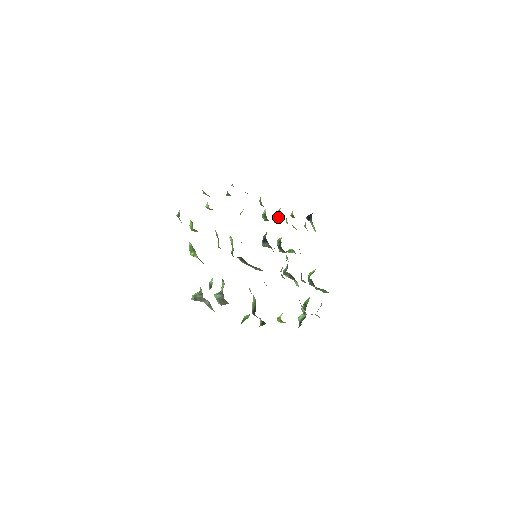
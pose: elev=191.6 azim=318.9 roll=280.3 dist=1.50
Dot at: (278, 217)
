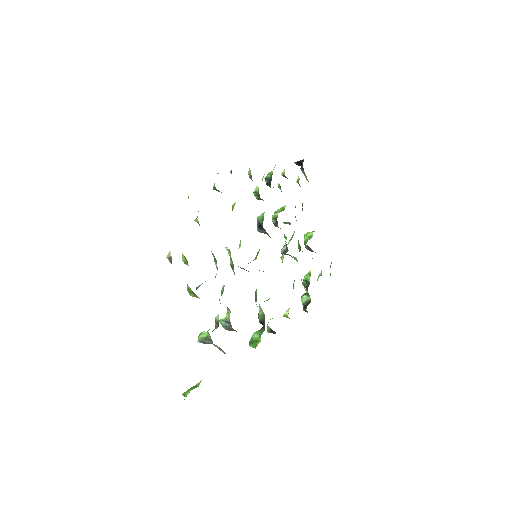
Dot at: (270, 185)
